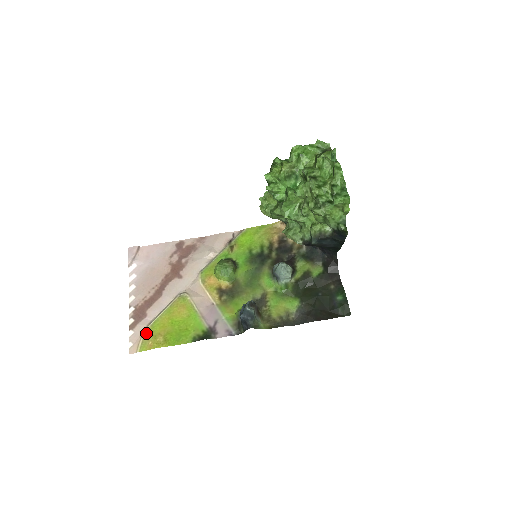
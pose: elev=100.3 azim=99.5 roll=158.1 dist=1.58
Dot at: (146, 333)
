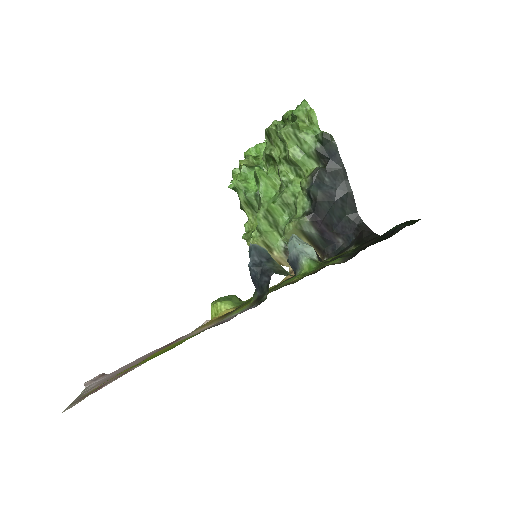
Dot at: occluded
